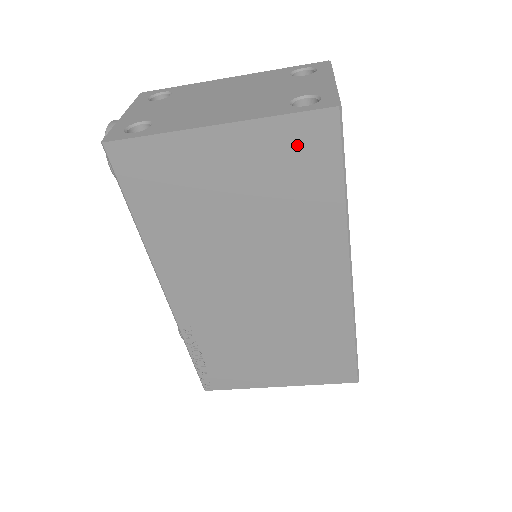
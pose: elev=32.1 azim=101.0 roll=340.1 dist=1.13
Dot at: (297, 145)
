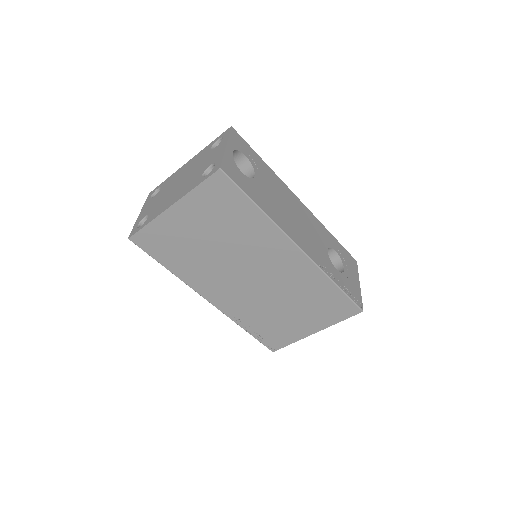
Dot at: (214, 196)
